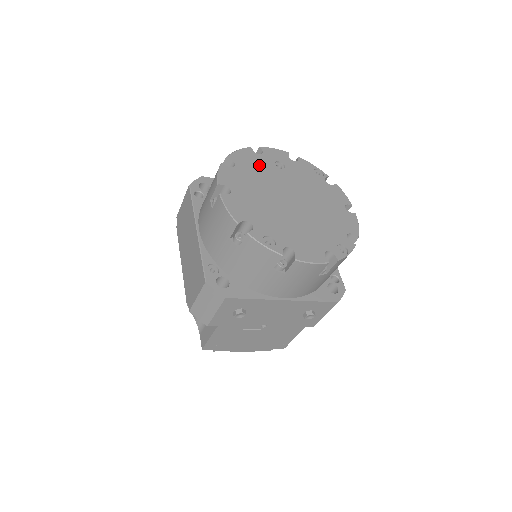
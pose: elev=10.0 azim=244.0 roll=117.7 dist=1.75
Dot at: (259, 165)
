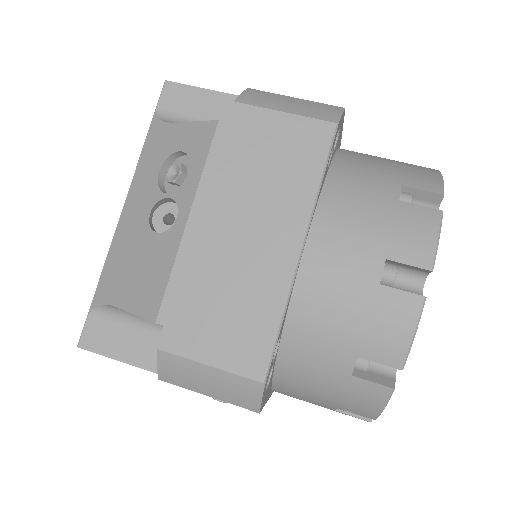
Dot at: occluded
